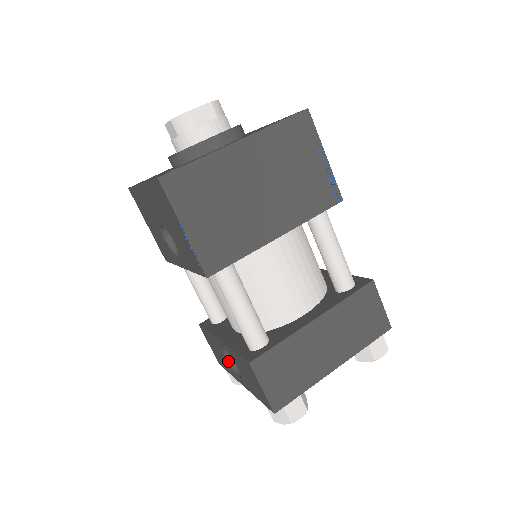
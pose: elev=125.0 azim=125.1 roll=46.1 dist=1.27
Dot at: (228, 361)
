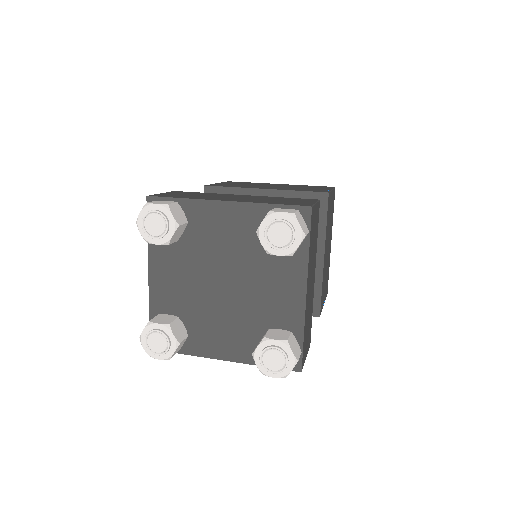
Dot at: occluded
